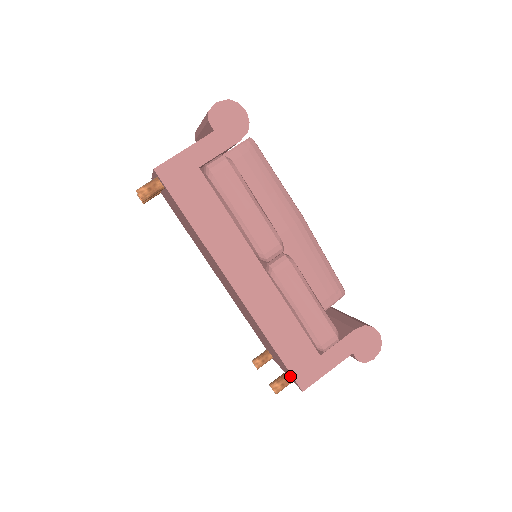
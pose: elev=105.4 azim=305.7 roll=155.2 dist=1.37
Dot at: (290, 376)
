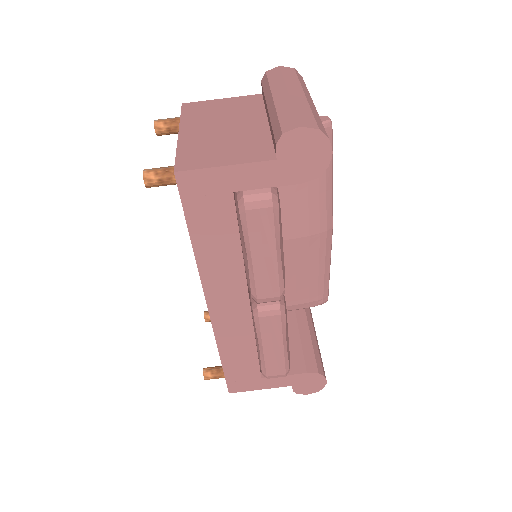
Dot at: occluded
